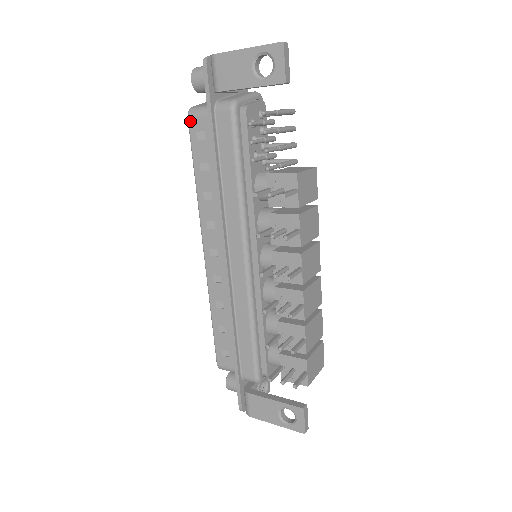
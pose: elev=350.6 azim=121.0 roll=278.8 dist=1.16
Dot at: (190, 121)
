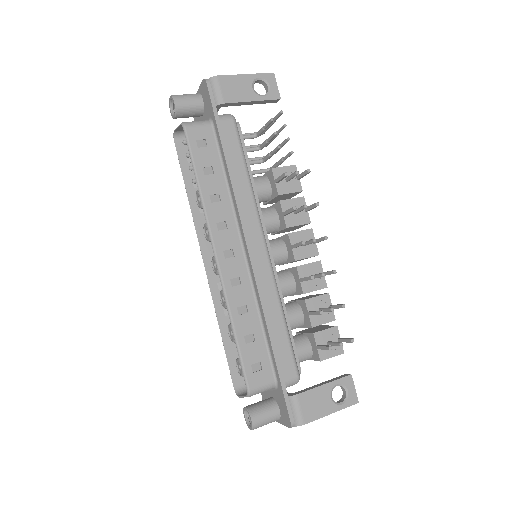
Dot at: (188, 131)
